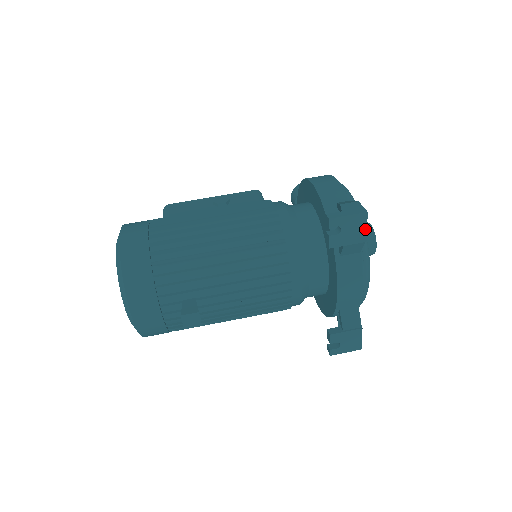
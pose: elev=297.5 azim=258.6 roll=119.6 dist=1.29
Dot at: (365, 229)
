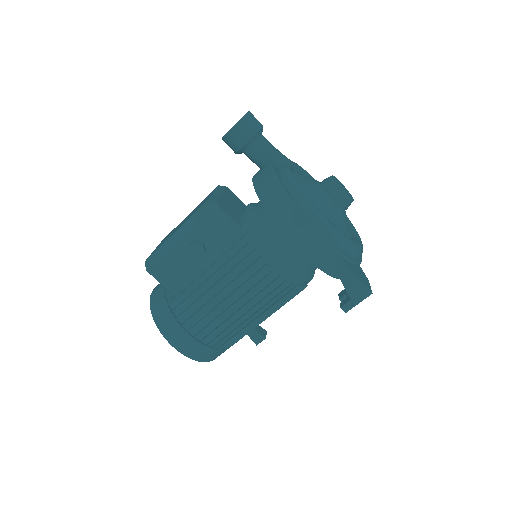
Dot at: occluded
